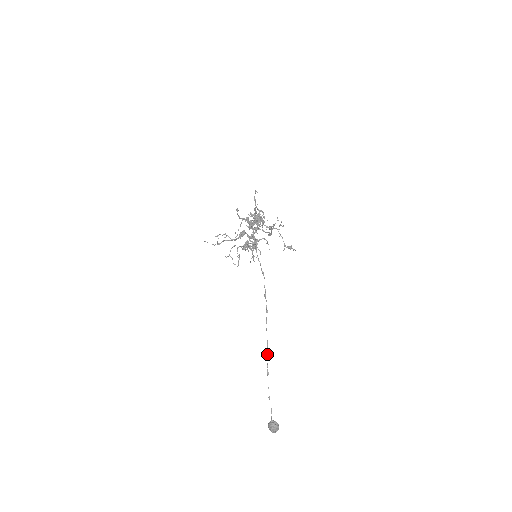
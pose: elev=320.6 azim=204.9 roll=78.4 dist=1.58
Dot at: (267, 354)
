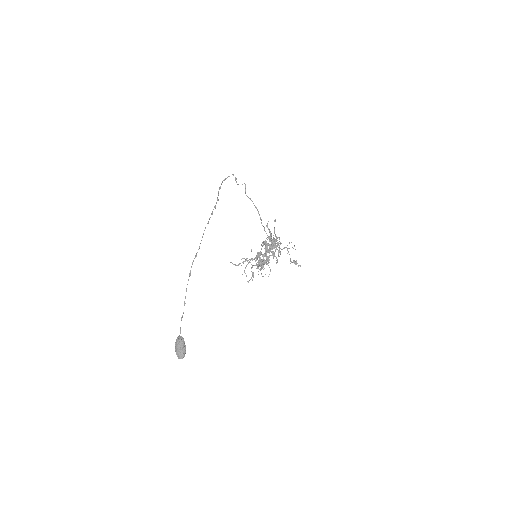
Dot at: (196, 256)
